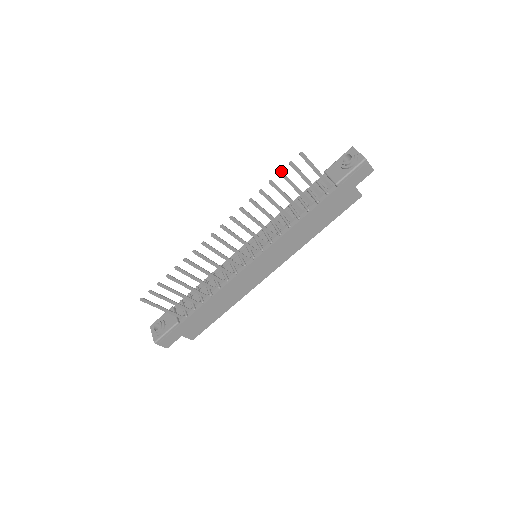
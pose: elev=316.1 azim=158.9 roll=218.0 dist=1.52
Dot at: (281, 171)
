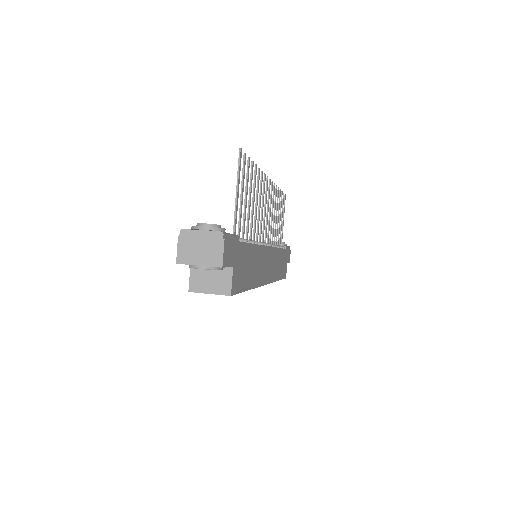
Dot at: (282, 192)
